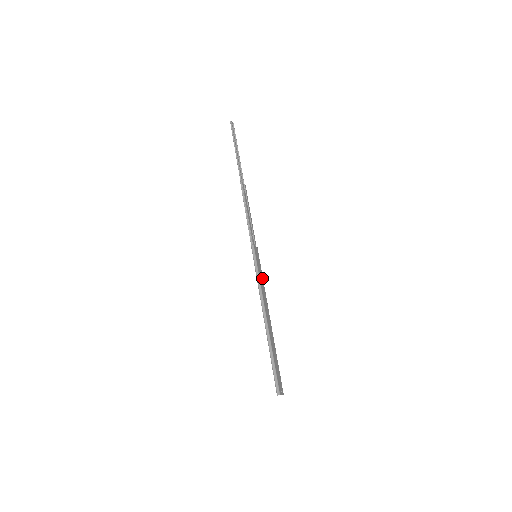
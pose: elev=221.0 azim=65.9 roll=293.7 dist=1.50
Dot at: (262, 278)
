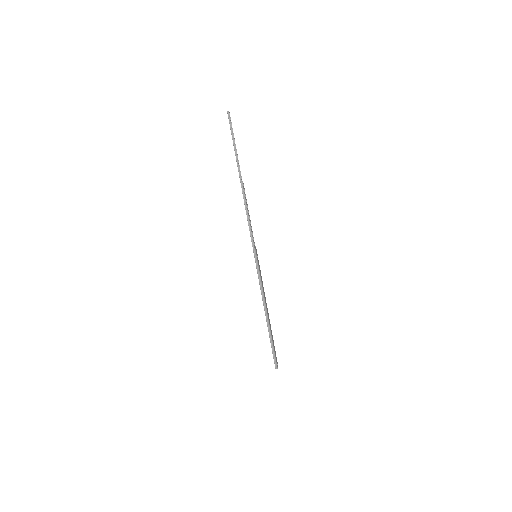
Dot at: occluded
